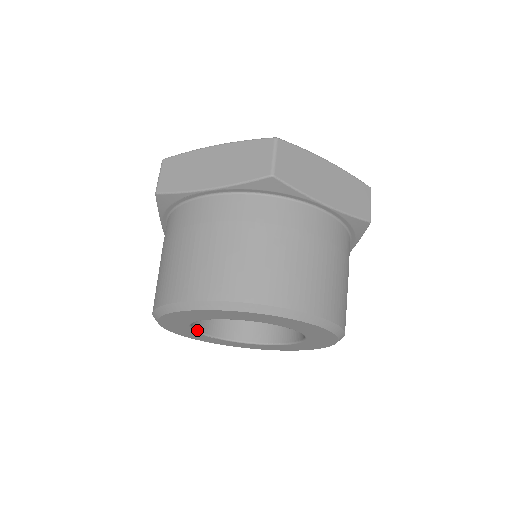
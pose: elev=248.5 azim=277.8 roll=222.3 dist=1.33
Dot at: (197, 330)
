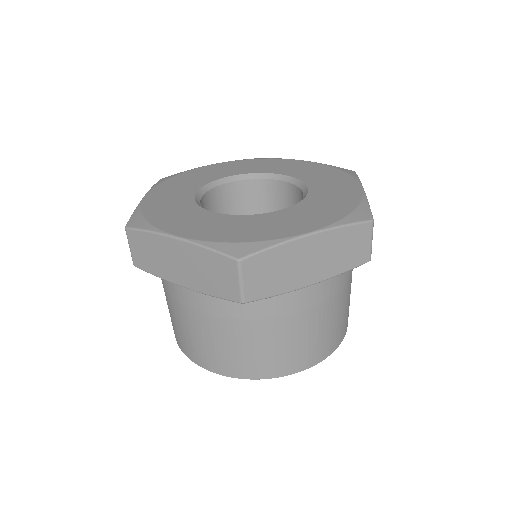
Dot at: occluded
